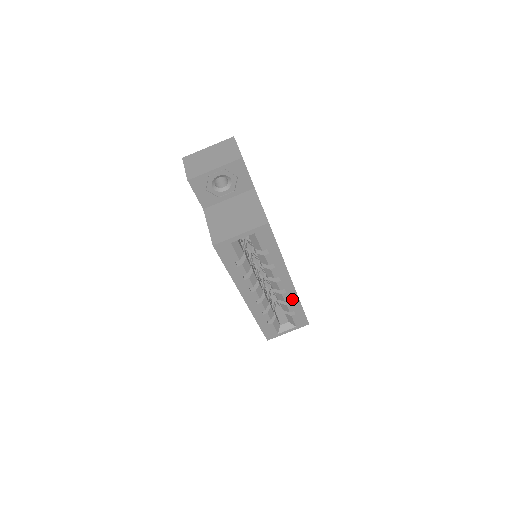
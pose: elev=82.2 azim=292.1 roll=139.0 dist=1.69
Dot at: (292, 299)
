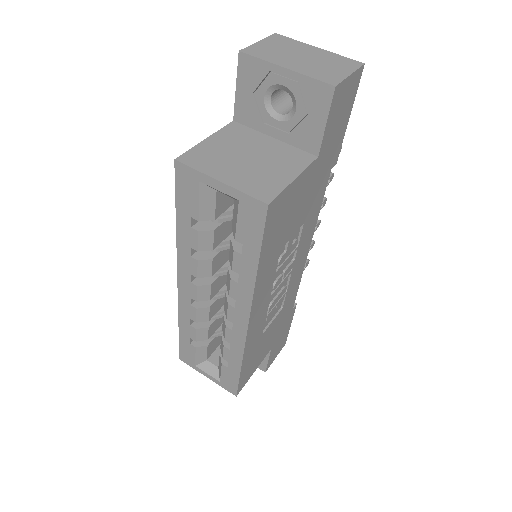
Dot at: (235, 346)
